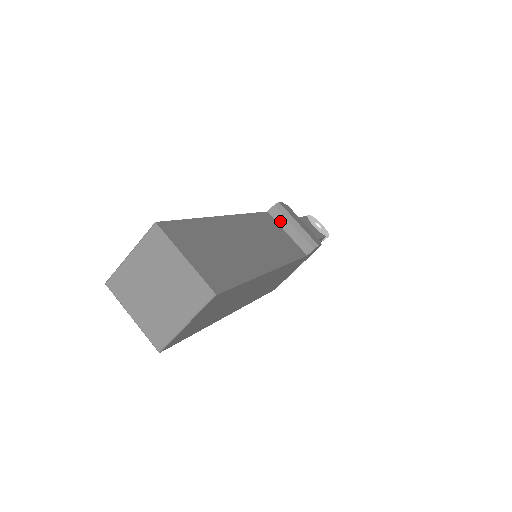
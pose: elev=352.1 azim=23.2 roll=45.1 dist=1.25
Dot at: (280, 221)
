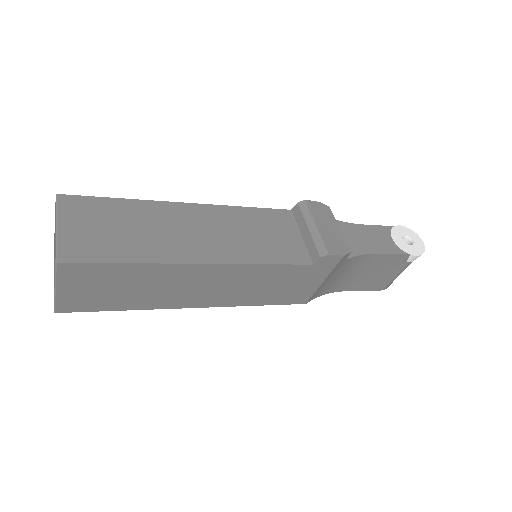
Dot at: (299, 221)
